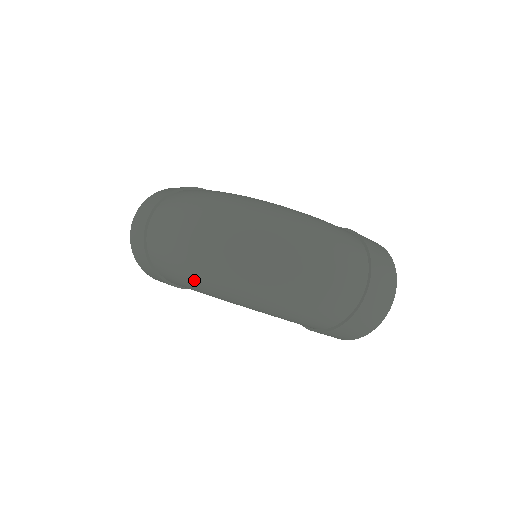
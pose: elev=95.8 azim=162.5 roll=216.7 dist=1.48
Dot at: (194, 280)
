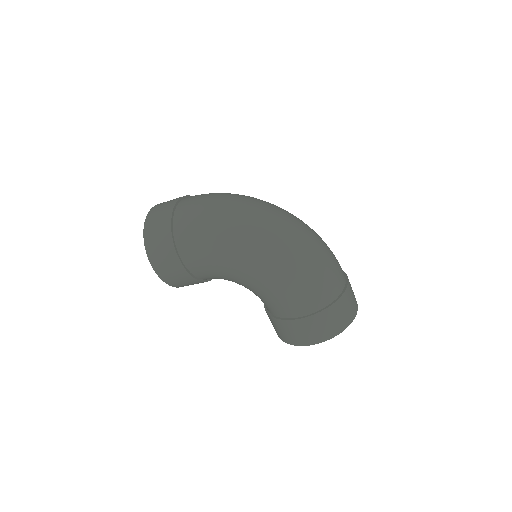
Dot at: (224, 233)
